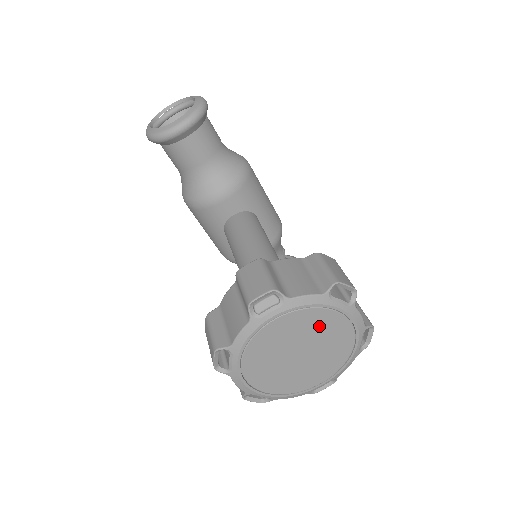
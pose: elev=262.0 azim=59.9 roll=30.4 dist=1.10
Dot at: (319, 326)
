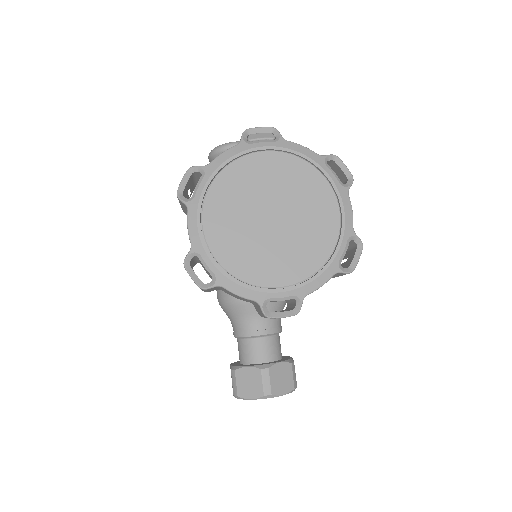
Dot at: (304, 190)
